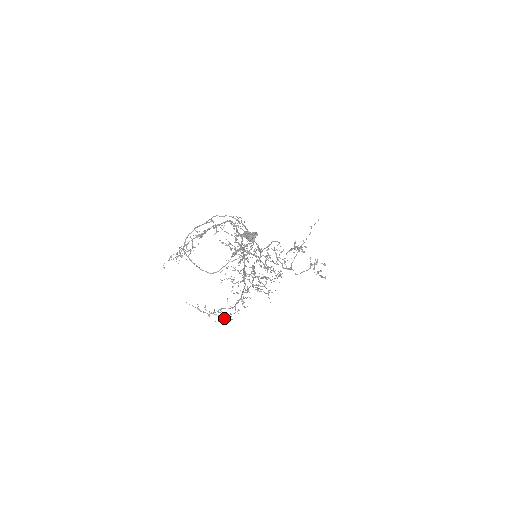
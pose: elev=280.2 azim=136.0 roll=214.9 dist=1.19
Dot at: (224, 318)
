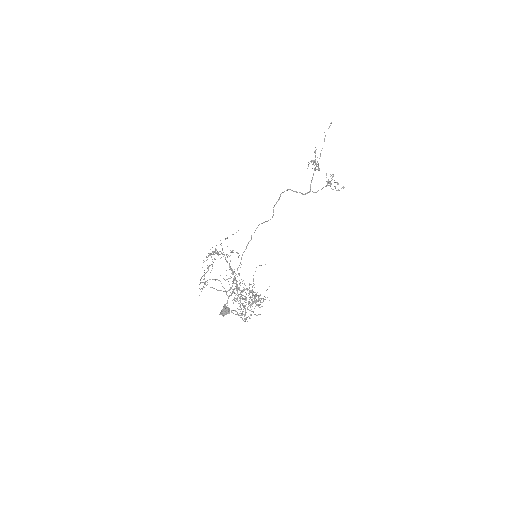
Dot at: occluded
